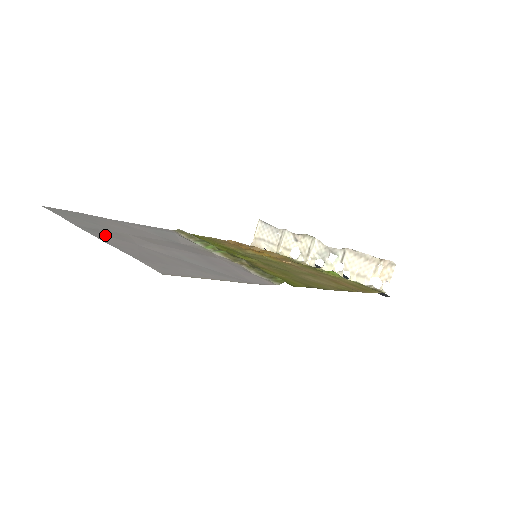
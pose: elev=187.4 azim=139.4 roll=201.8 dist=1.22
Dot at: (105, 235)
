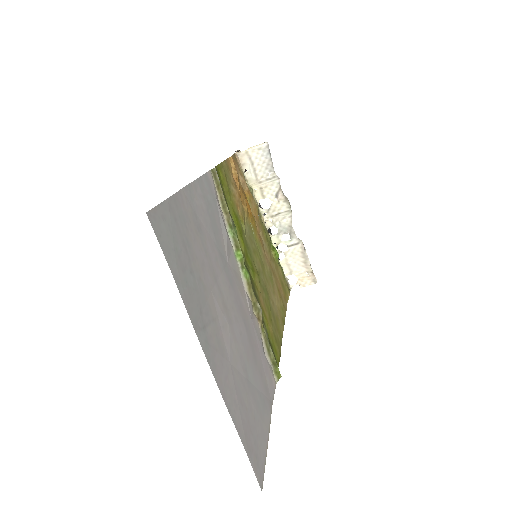
Dot at: (214, 350)
